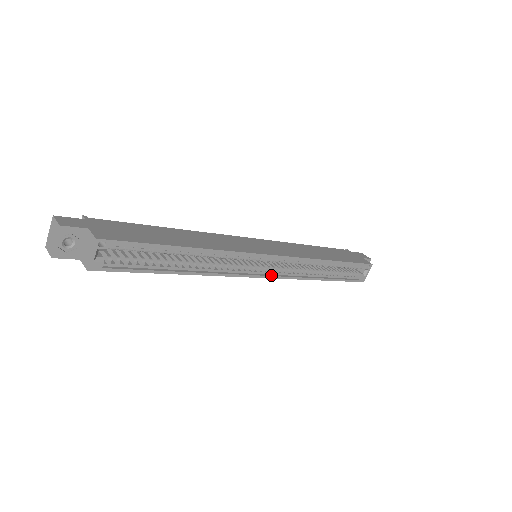
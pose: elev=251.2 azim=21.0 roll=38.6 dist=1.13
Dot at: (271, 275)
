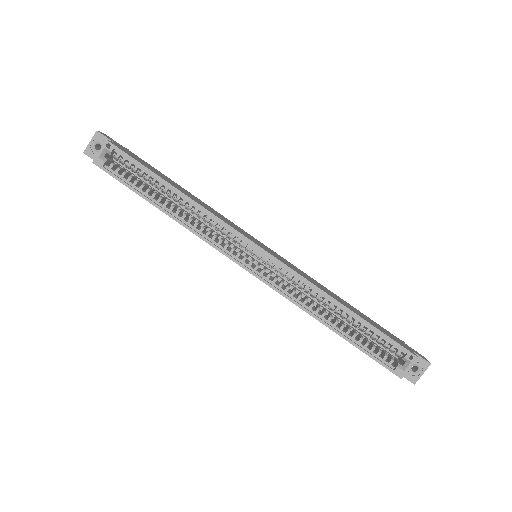
Dot at: (257, 274)
